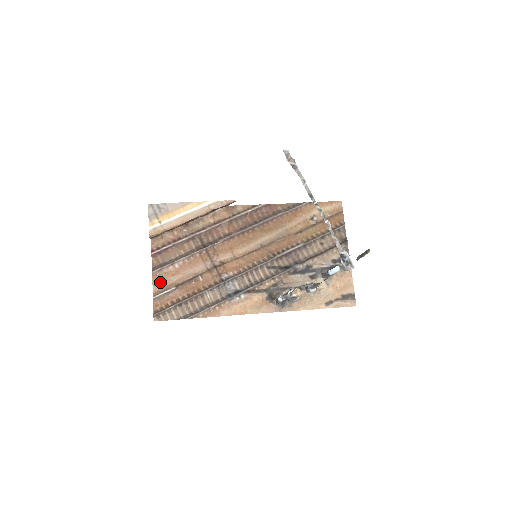
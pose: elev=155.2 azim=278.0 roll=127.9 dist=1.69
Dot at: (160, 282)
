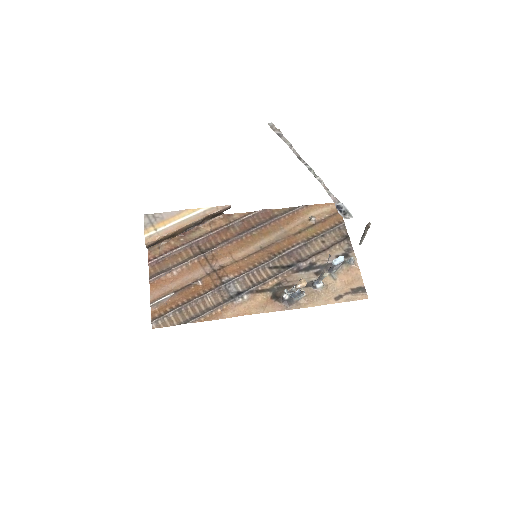
Dot at: (158, 290)
